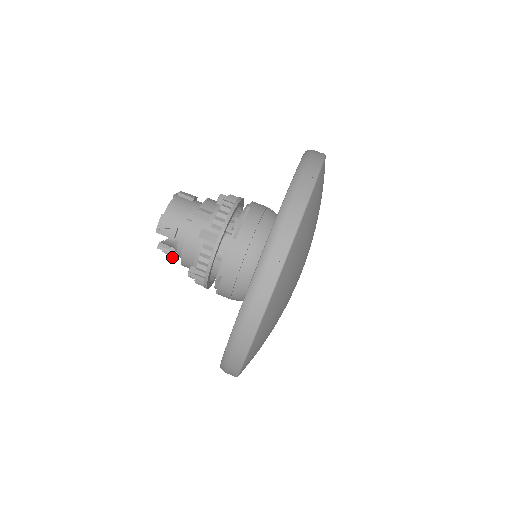
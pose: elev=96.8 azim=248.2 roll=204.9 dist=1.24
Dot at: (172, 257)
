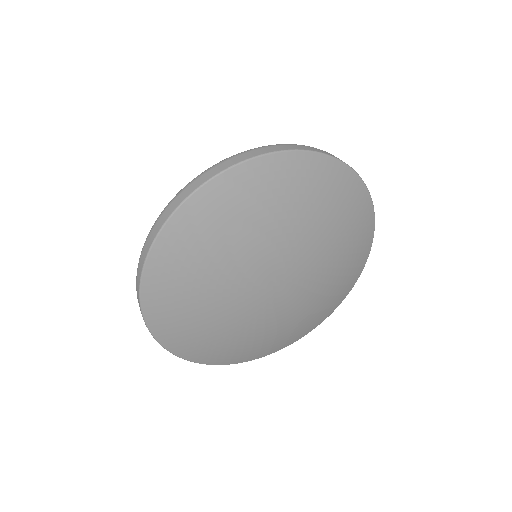
Dot at: occluded
